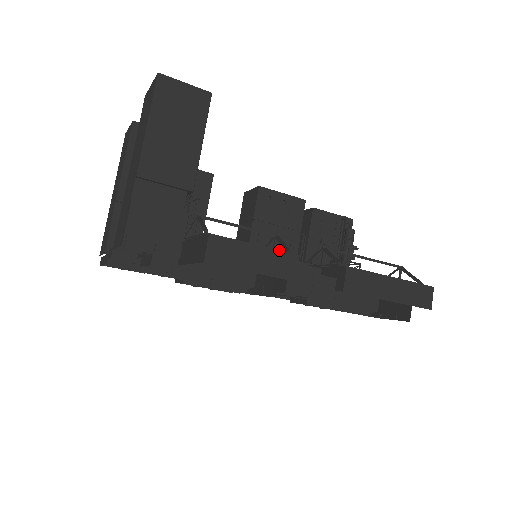
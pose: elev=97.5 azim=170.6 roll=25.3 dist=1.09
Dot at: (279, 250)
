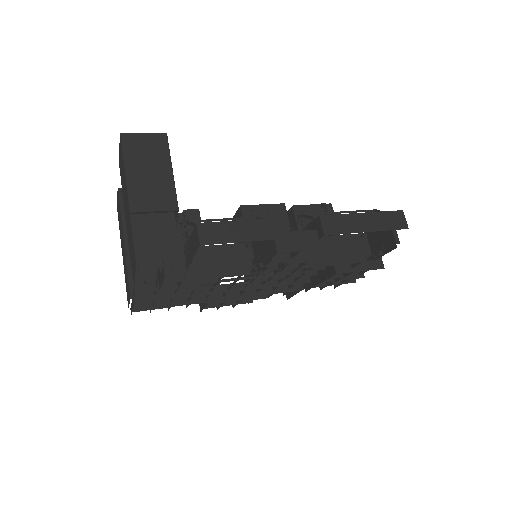
Dot at: (257, 219)
